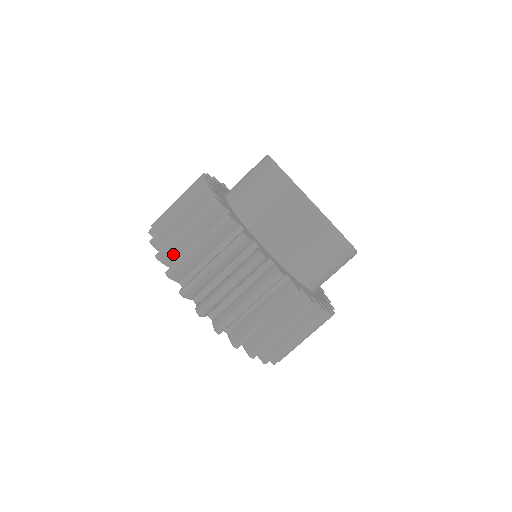
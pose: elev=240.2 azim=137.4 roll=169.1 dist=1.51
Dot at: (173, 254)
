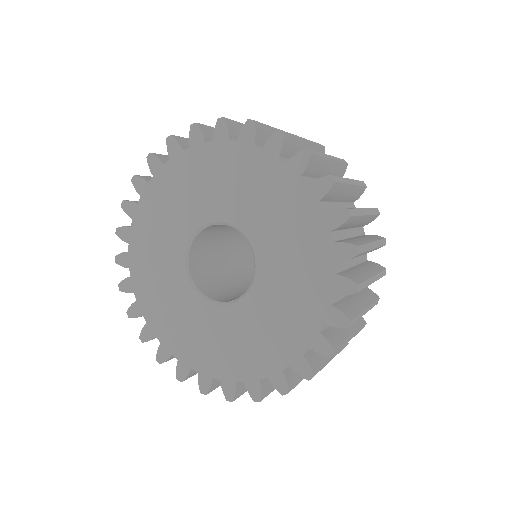
Dot at: (291, 148)
